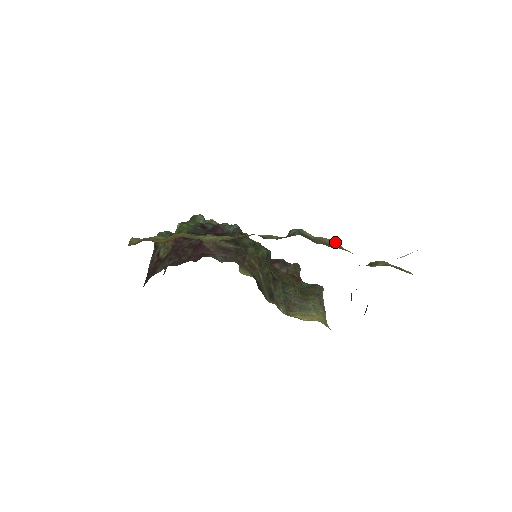
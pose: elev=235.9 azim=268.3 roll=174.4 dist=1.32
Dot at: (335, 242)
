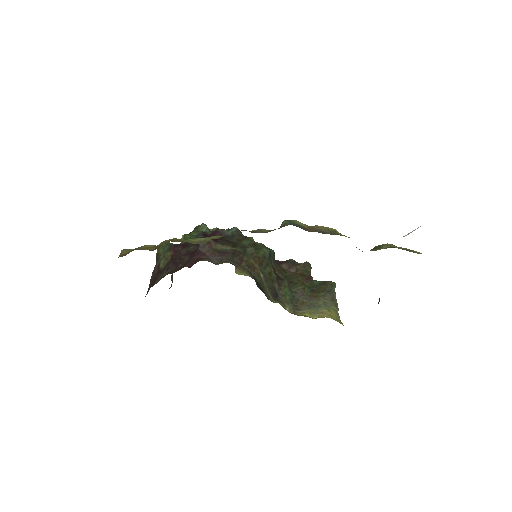
Dot at: (331, 229)
